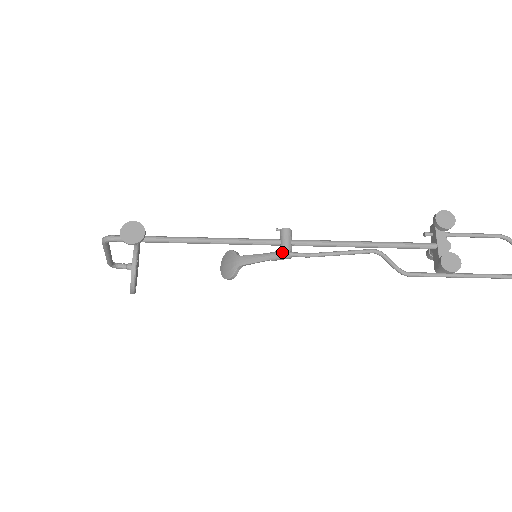
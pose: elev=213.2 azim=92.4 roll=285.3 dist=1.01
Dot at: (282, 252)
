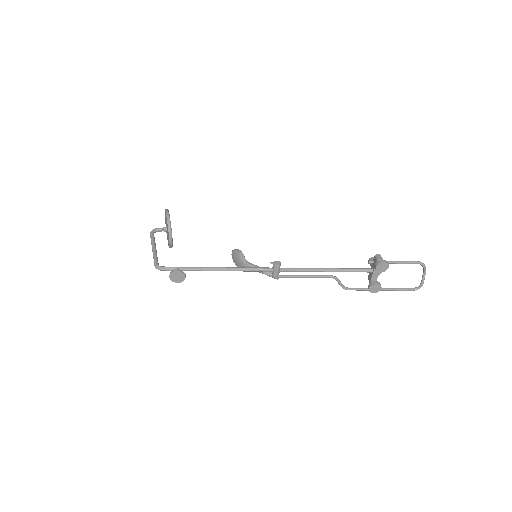
Dot at: (273, 277)
